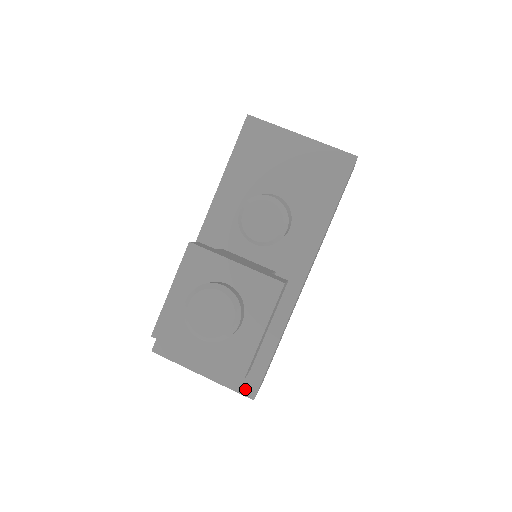
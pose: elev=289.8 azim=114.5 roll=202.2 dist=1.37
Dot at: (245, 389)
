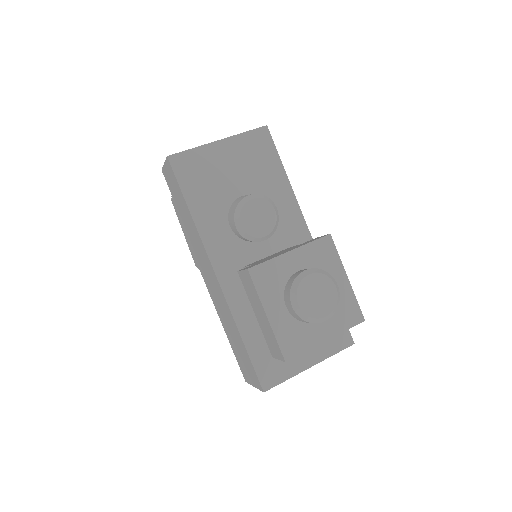
Dot at: (343, 343)
